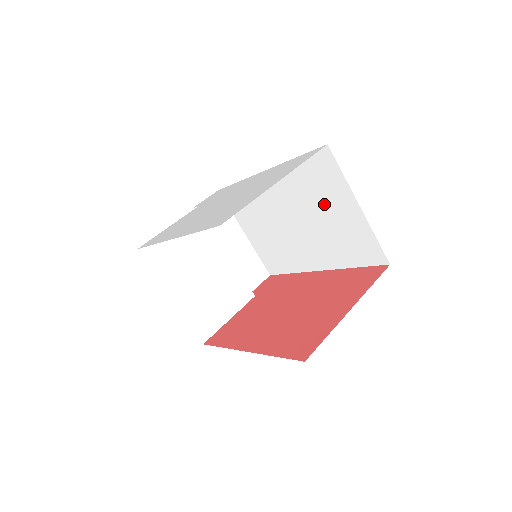
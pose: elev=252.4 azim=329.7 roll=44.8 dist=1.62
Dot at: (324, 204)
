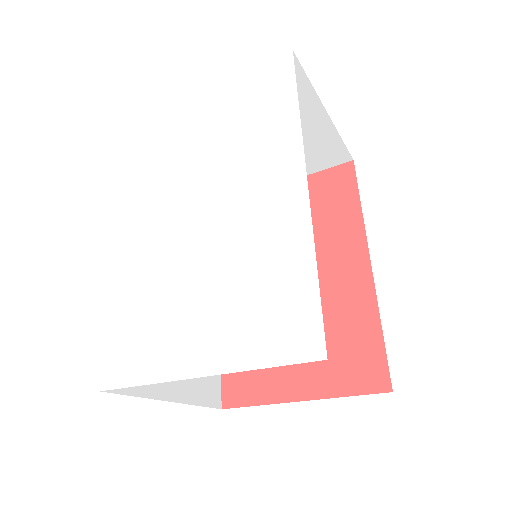
Dot at: occluded
